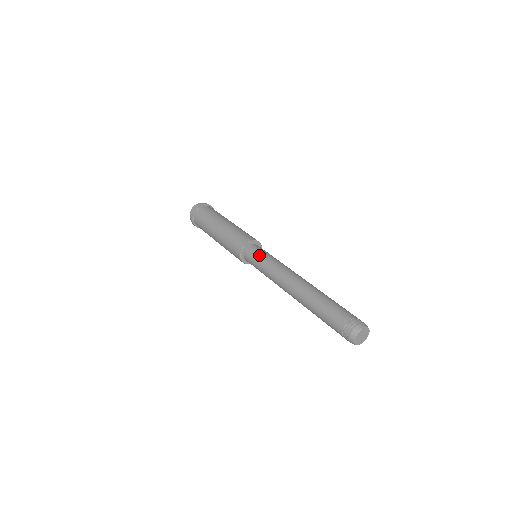
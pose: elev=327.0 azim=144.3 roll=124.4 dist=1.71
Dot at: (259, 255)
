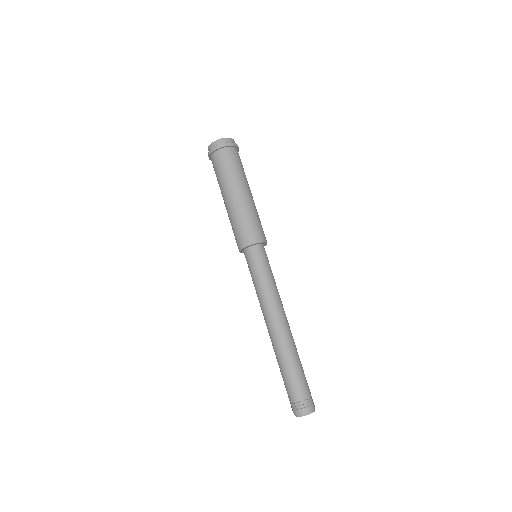
Dot at: (262, 265)
